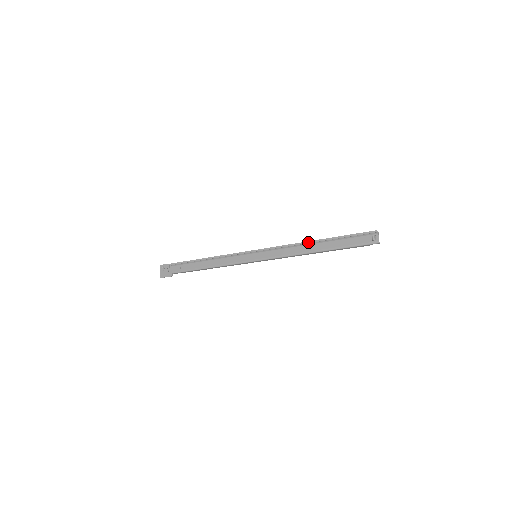
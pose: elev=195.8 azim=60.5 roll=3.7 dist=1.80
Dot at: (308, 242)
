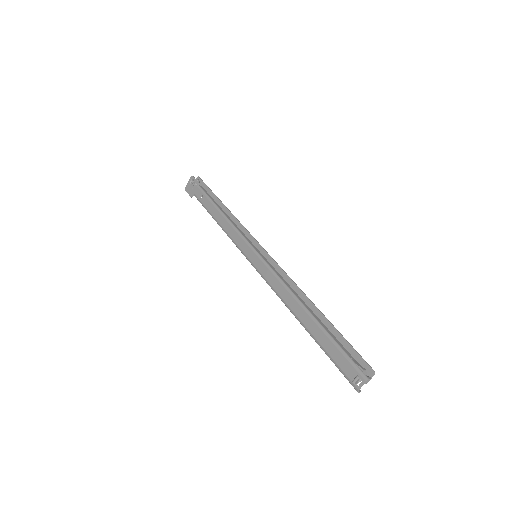
Dot at: (306, 297)
